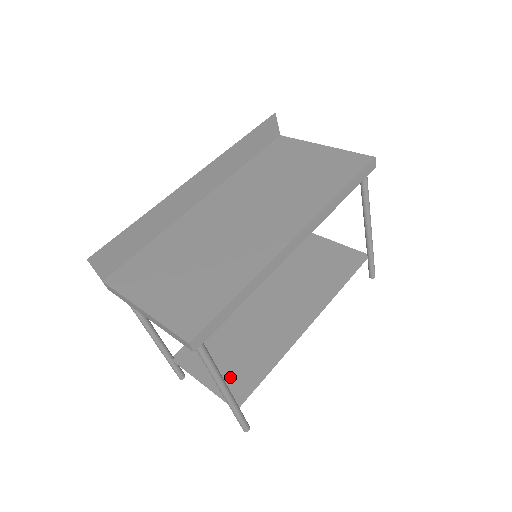
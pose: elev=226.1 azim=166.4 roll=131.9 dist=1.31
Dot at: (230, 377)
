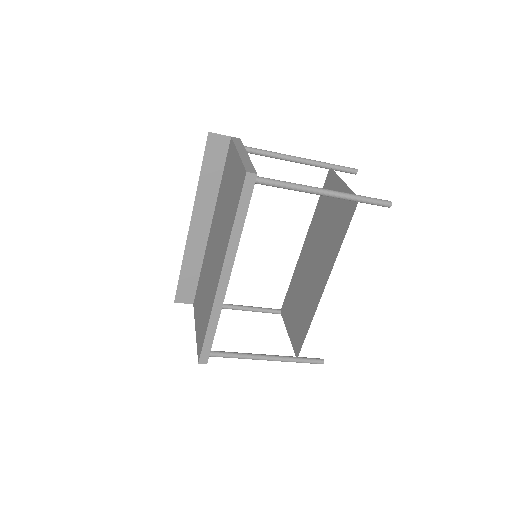
Dot at: (296, 332)
